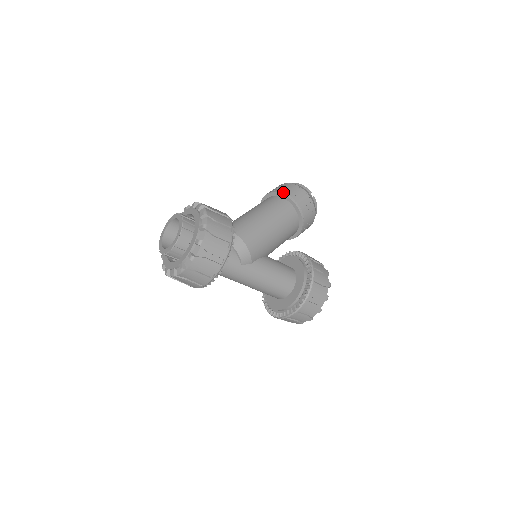
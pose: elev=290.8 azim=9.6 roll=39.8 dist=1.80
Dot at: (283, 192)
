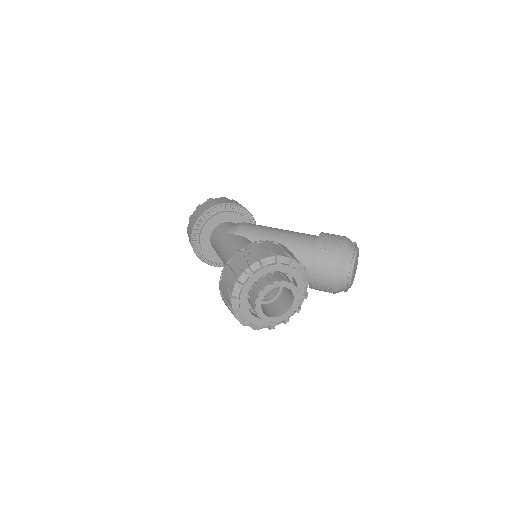
Dot at: occluded
